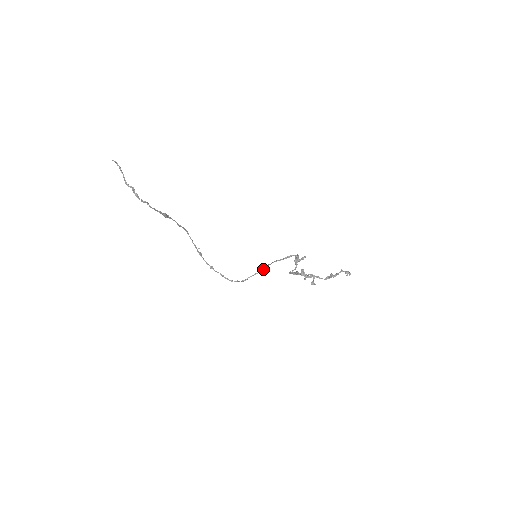
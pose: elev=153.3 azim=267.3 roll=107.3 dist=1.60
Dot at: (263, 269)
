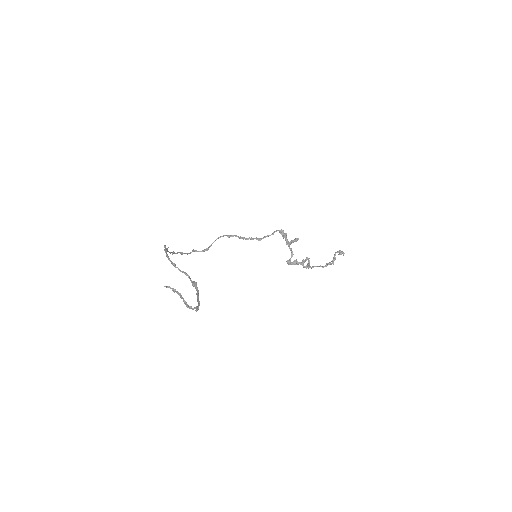
Dot at: (228, 236)
